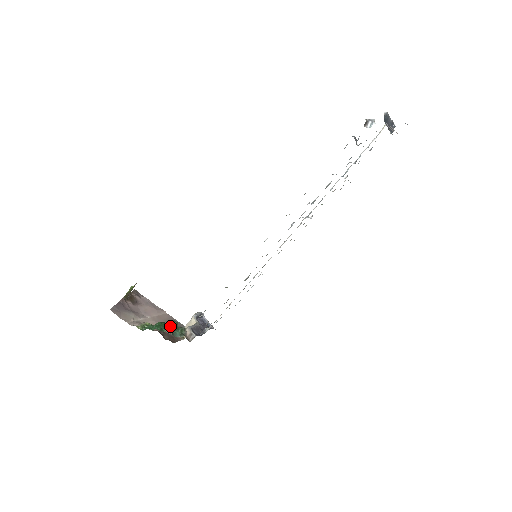
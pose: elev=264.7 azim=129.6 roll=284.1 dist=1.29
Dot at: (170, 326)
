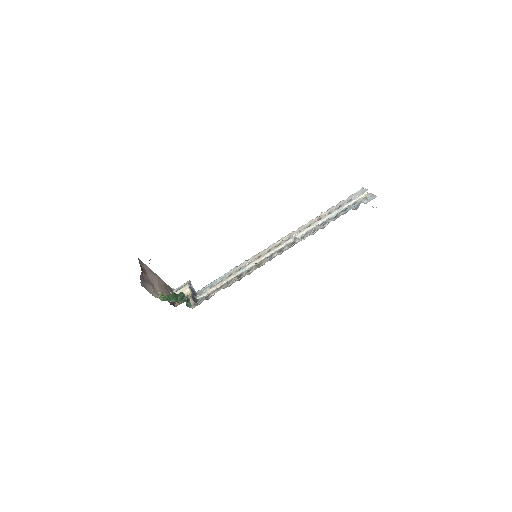
Dot at: (183, 298)
